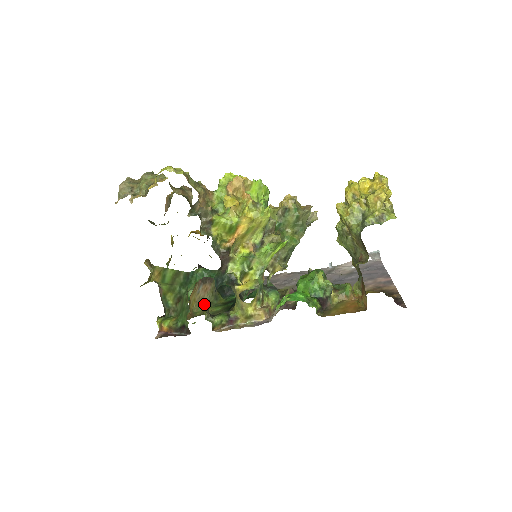
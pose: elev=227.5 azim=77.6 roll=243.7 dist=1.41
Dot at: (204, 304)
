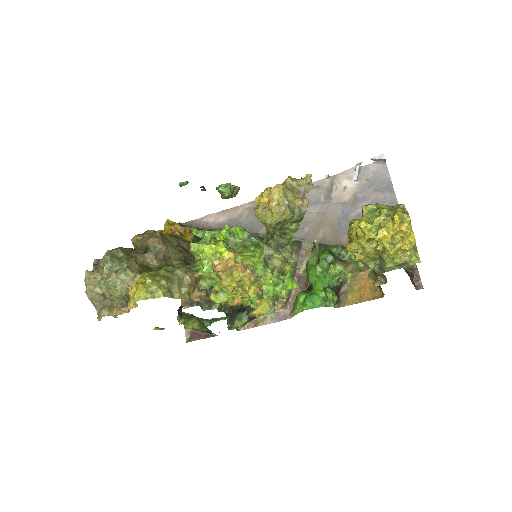
Dot at: occluded
